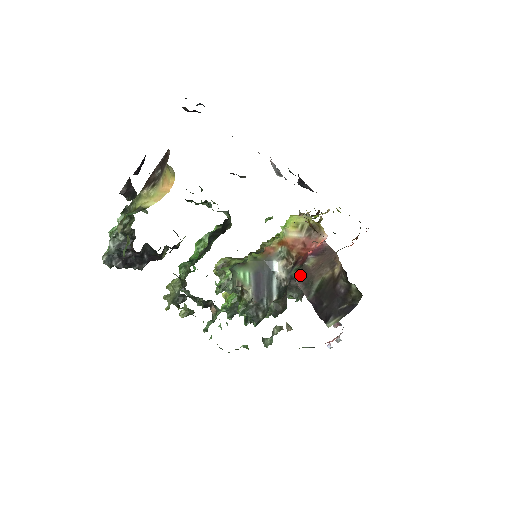
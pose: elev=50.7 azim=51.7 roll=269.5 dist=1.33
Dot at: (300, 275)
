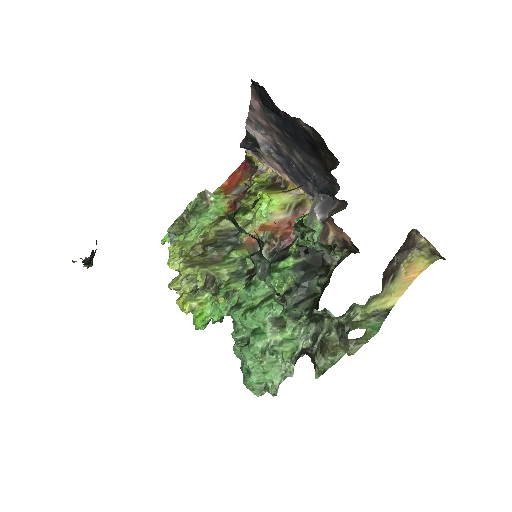
Dot at: occluded
